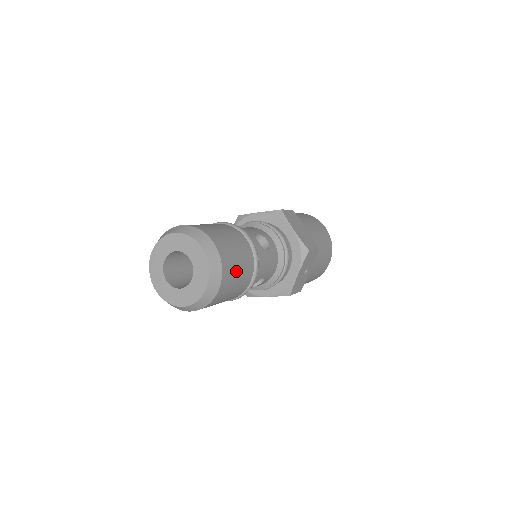
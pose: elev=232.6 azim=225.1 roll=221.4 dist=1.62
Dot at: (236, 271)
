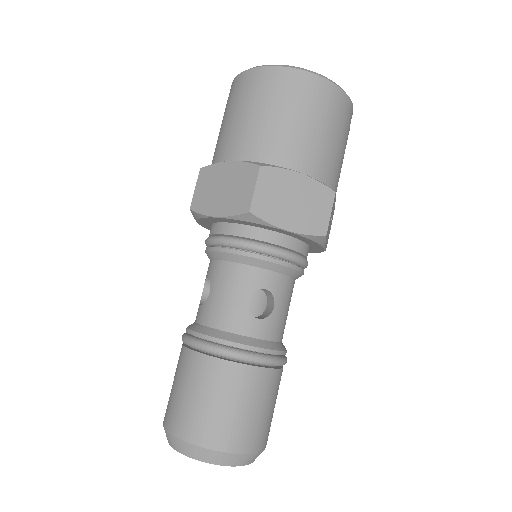
Dot at: (267, 417)
